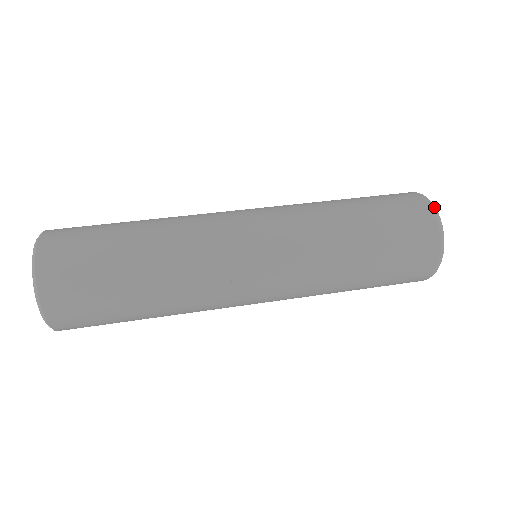
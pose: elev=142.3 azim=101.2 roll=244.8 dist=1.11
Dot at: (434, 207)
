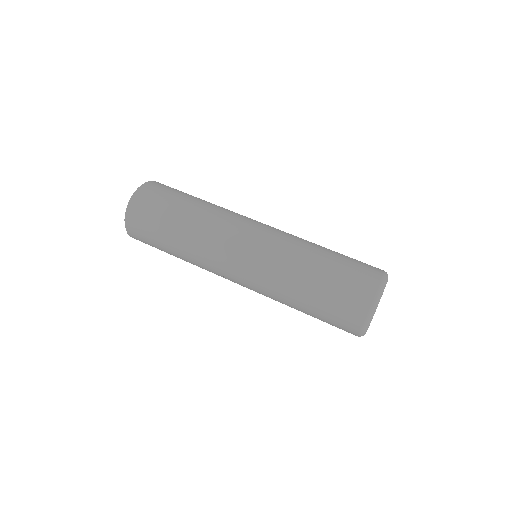
Dot at: (365, 325)
